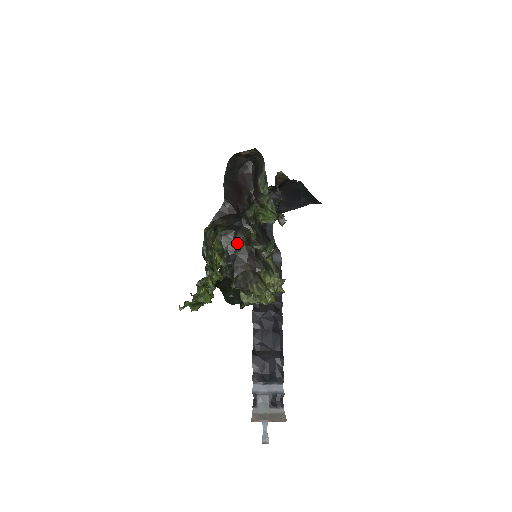
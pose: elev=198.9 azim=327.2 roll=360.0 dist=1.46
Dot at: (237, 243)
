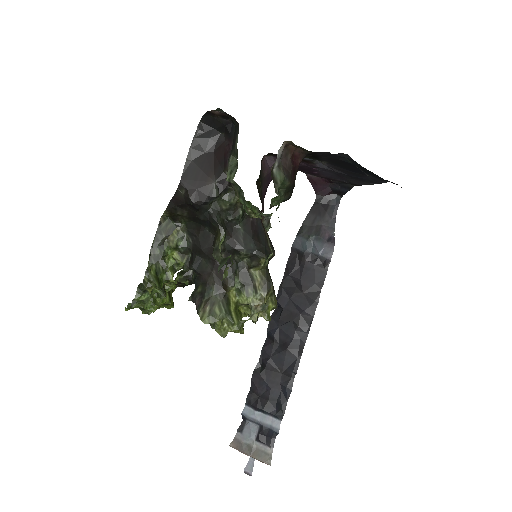
Dot at: (203, 242)
